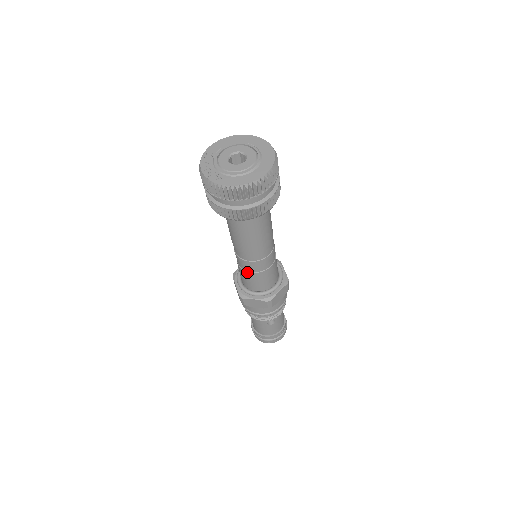
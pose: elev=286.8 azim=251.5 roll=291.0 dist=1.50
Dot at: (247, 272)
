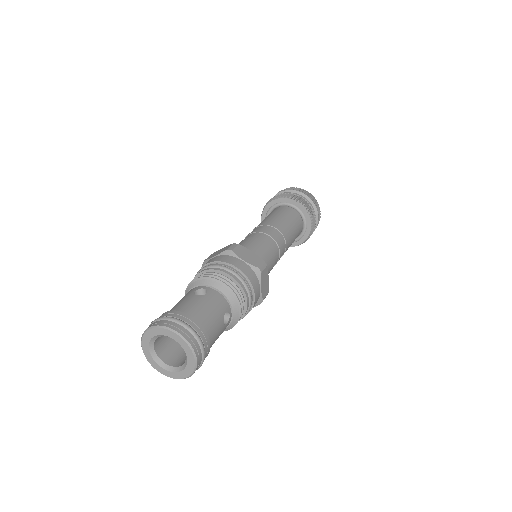
Dot at: occluded
